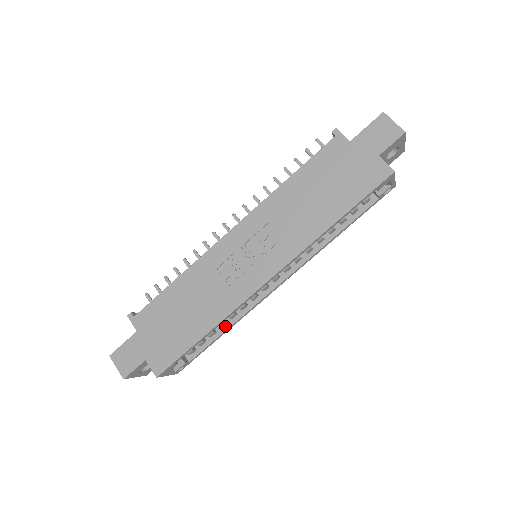
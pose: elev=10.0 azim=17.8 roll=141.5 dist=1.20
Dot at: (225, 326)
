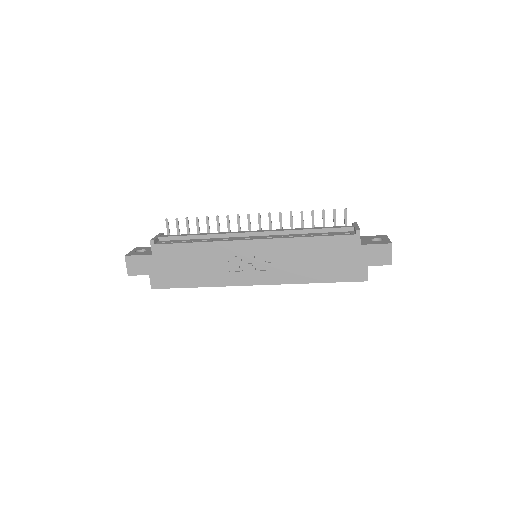
Dot at: occluded
